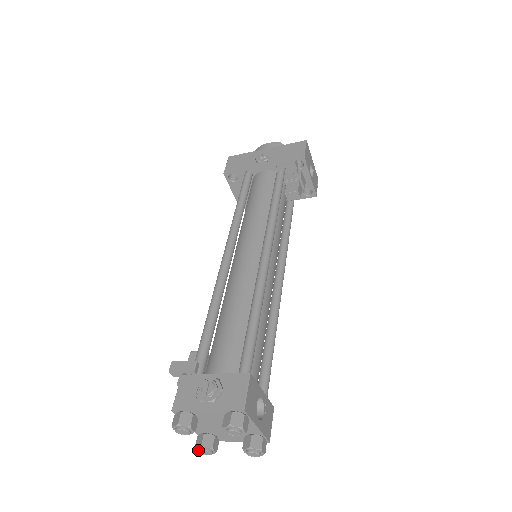
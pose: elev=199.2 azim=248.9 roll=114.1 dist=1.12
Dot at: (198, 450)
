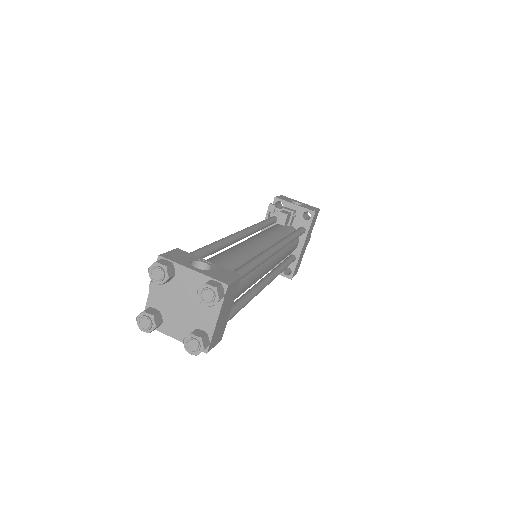
Dot at: (186, 348)
